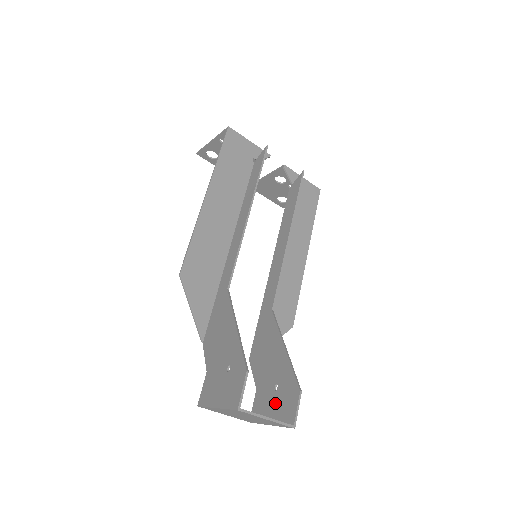
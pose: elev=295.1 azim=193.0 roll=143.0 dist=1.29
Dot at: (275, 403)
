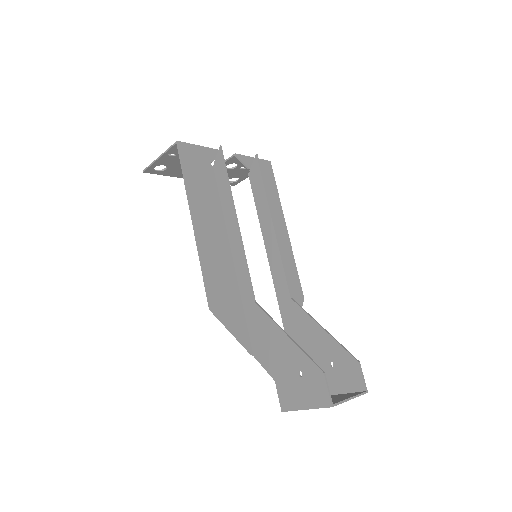
Dot at: (337, 378)
